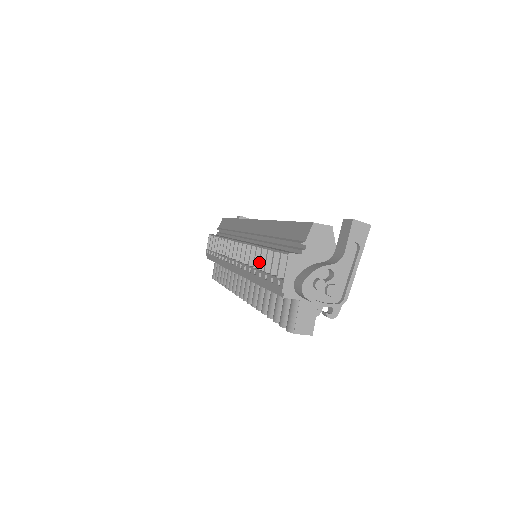
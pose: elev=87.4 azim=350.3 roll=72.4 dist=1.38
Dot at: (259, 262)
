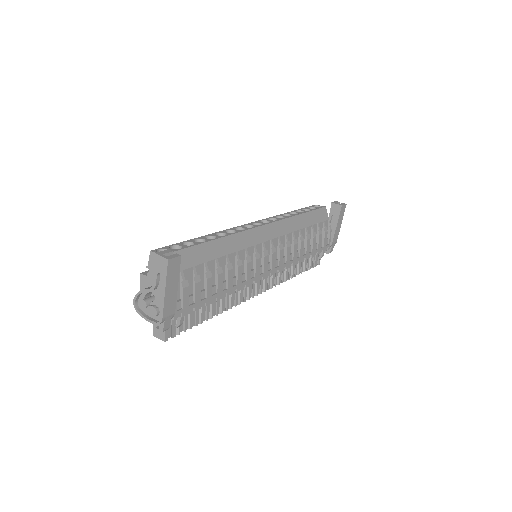
Dot at: occluded
